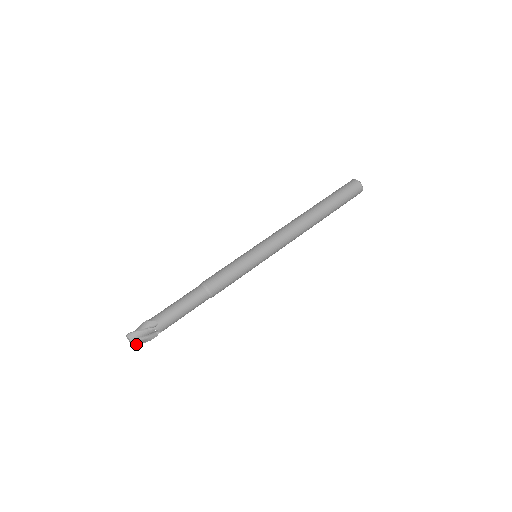
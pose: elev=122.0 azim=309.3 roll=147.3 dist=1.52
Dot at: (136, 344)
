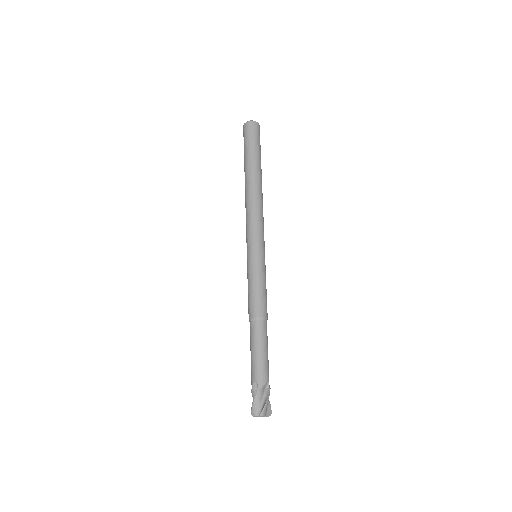
Dot at: (262, 413)
